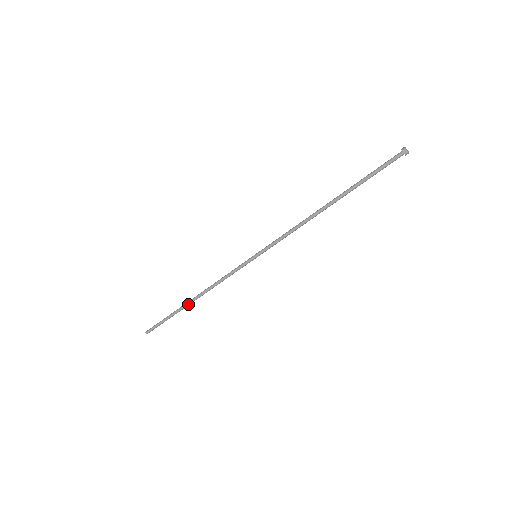
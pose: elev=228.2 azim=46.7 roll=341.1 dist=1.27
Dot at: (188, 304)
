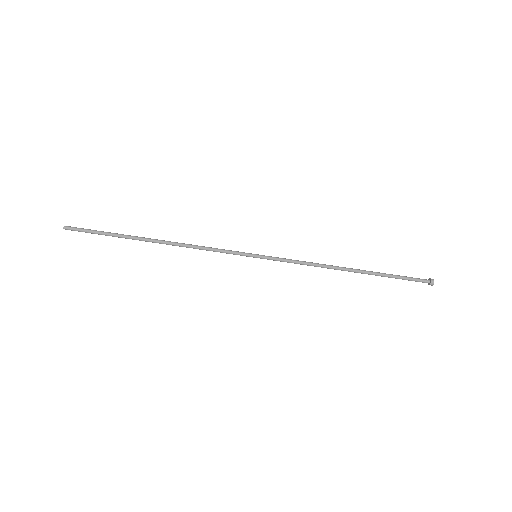
Dot at: (146, 241)
